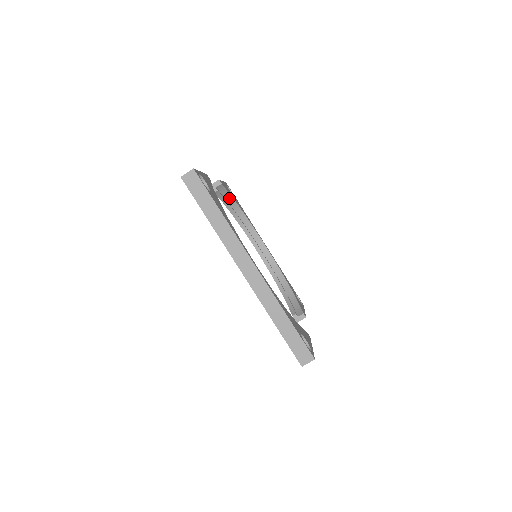
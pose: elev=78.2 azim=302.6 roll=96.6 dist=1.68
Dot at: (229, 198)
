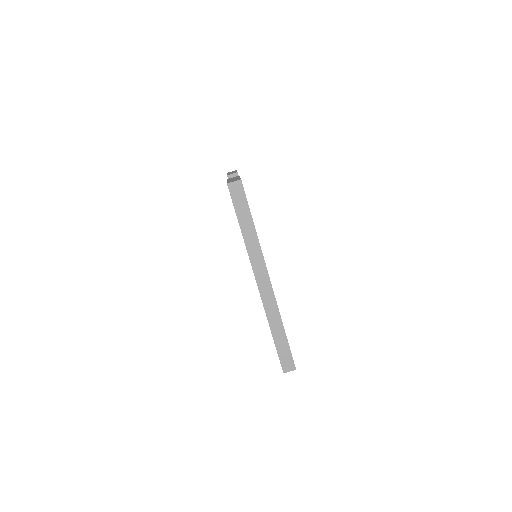
Dot at: occluded
